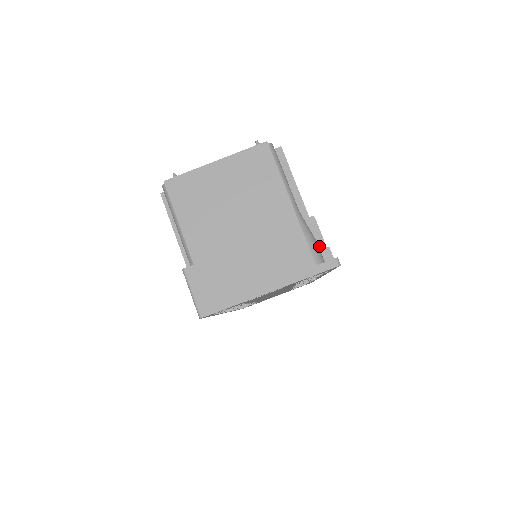
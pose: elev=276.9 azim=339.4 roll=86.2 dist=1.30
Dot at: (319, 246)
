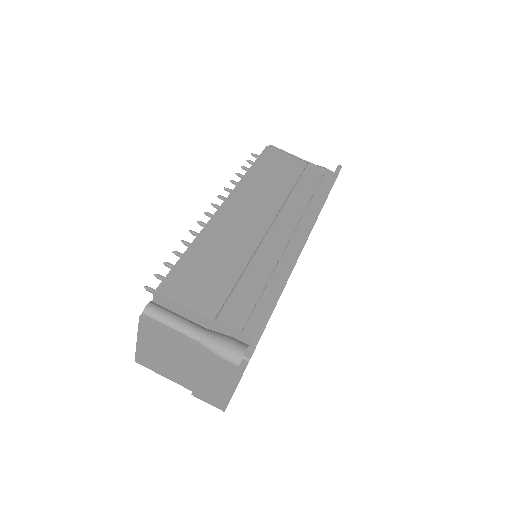
Dot at: (237, 334)
